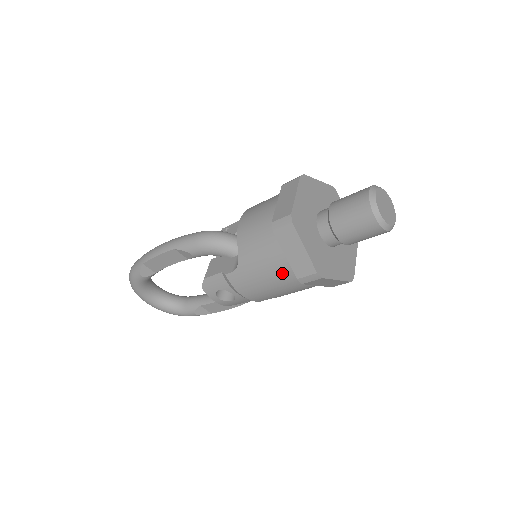
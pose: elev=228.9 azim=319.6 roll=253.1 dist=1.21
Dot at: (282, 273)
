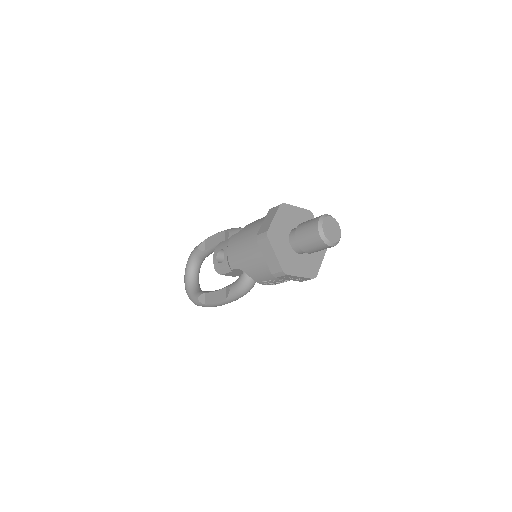
Dot at: (254, 235)
